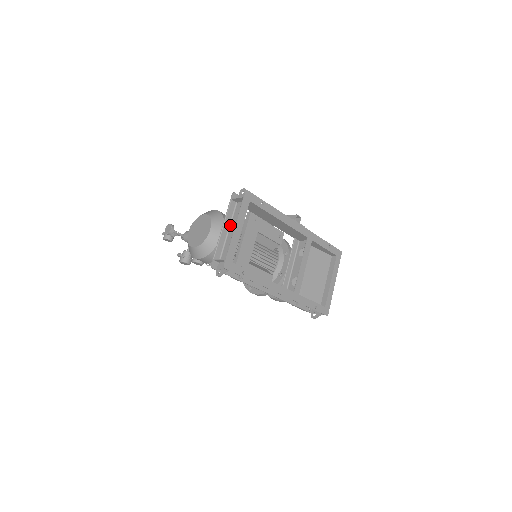
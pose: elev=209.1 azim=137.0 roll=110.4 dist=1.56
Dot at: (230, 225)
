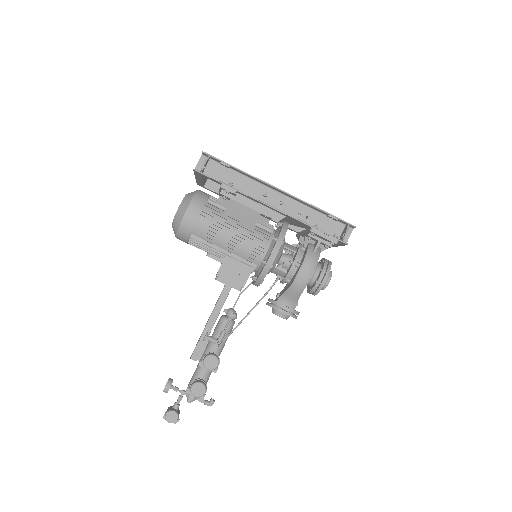
Dot at: (202, 181)
